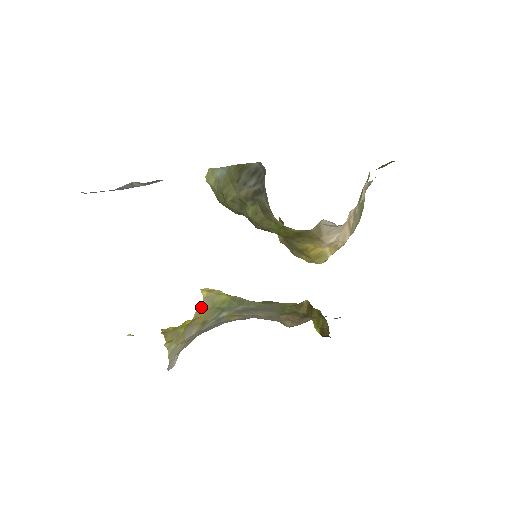
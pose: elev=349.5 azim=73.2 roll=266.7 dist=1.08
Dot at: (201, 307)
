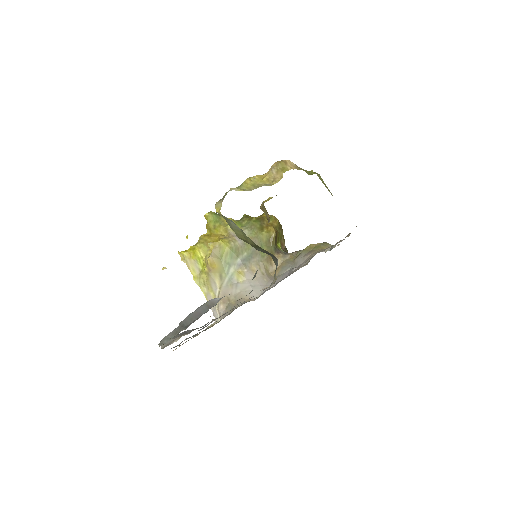
Dot at: (212, 258)
